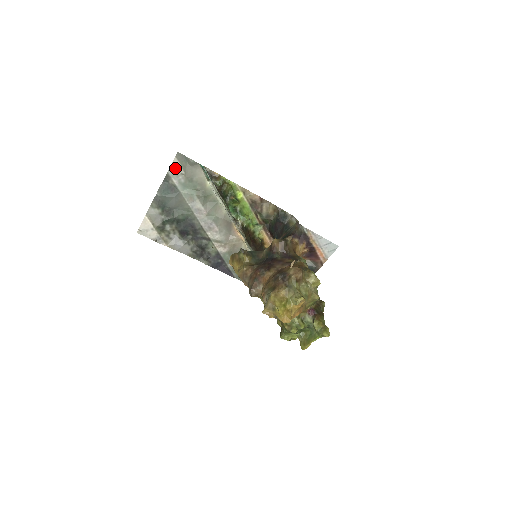
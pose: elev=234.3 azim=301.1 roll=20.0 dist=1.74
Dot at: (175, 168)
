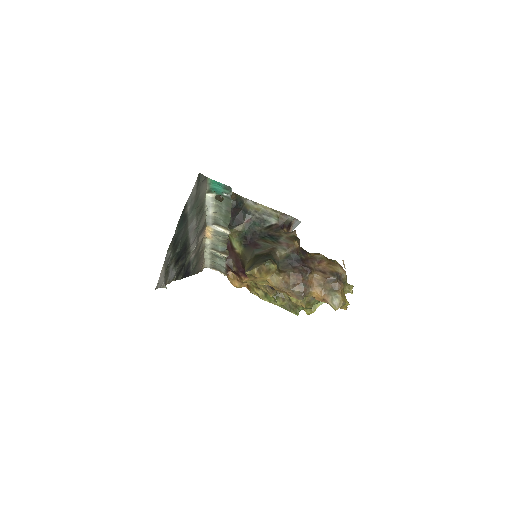
Dot at: (193, 193)
